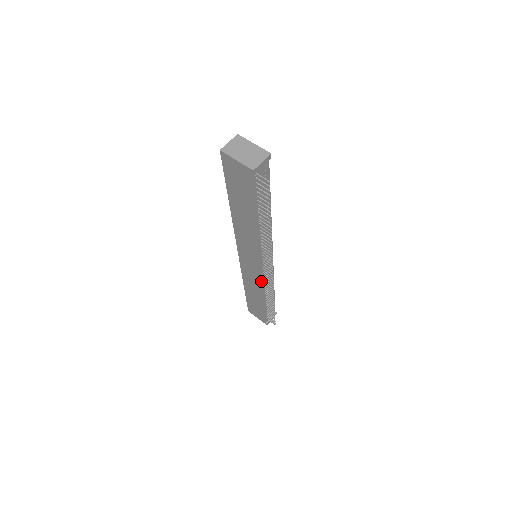
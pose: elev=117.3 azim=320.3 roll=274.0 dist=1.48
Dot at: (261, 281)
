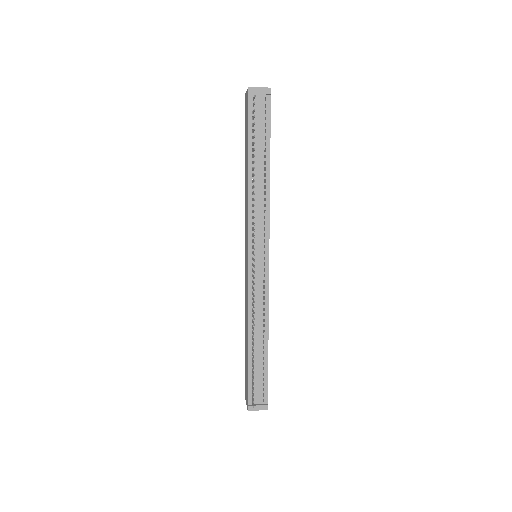
Dot at: (248, 286)
